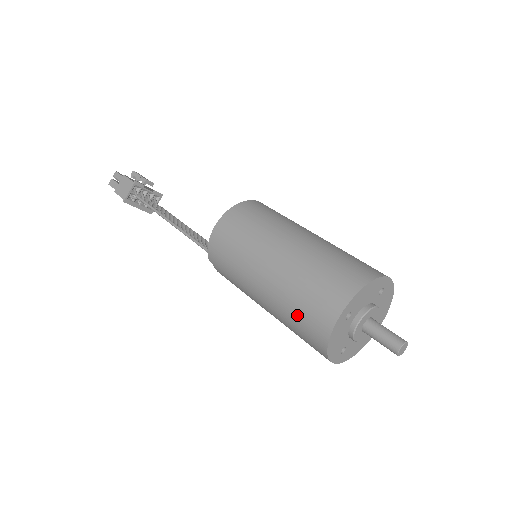
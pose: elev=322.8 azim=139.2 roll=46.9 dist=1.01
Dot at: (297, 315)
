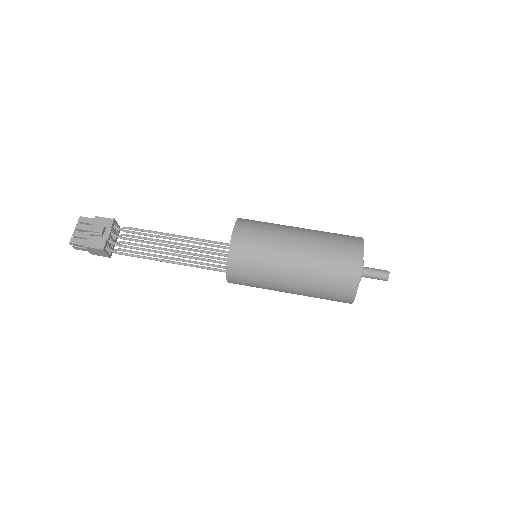
Dot at: occluded
